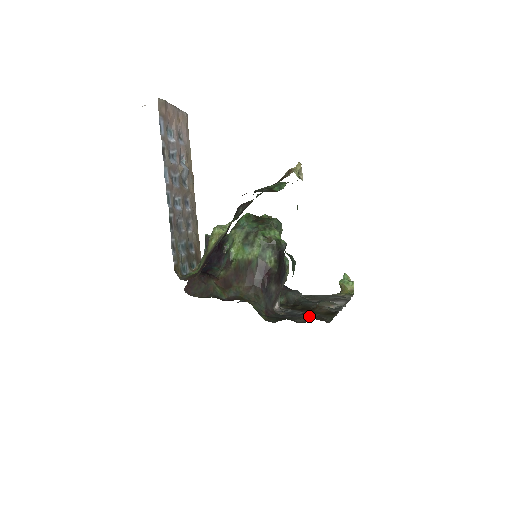
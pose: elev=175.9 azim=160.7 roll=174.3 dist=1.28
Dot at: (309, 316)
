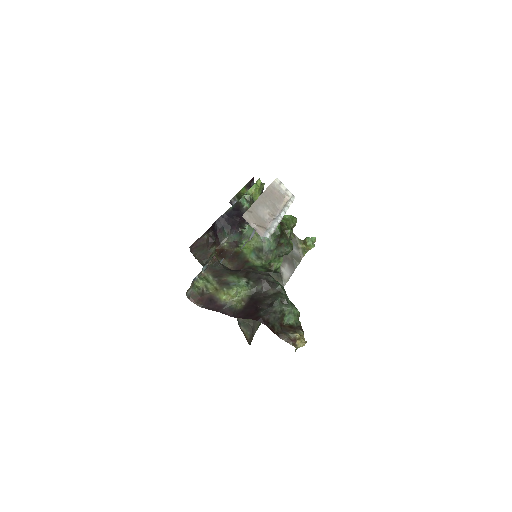
Dot at: occluded
